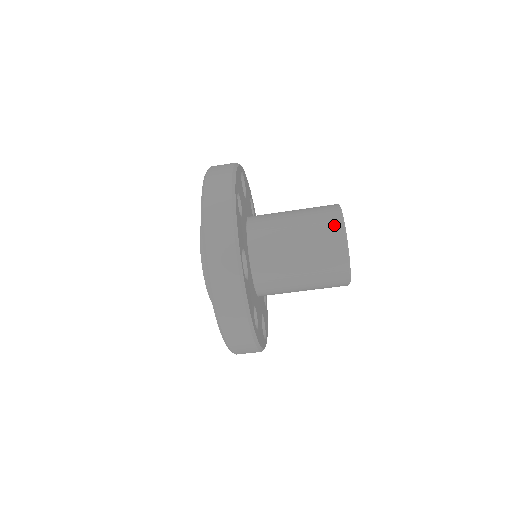
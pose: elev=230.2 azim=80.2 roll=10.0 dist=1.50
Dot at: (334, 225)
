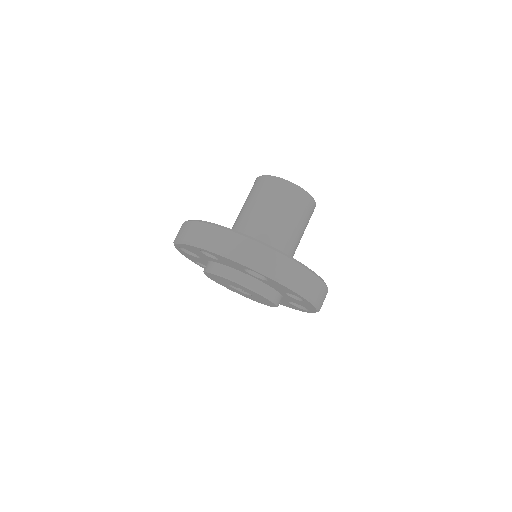
Dot at: (273, 183)
